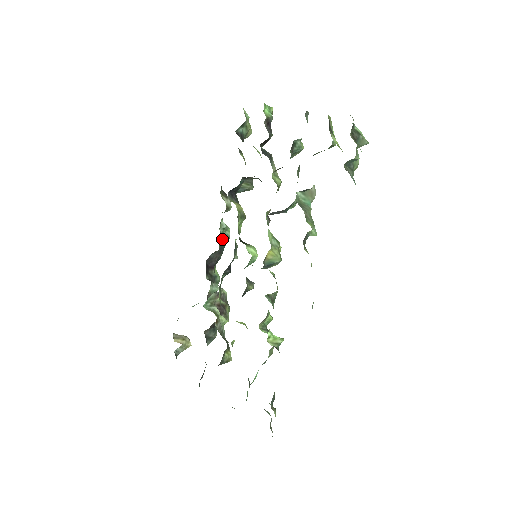
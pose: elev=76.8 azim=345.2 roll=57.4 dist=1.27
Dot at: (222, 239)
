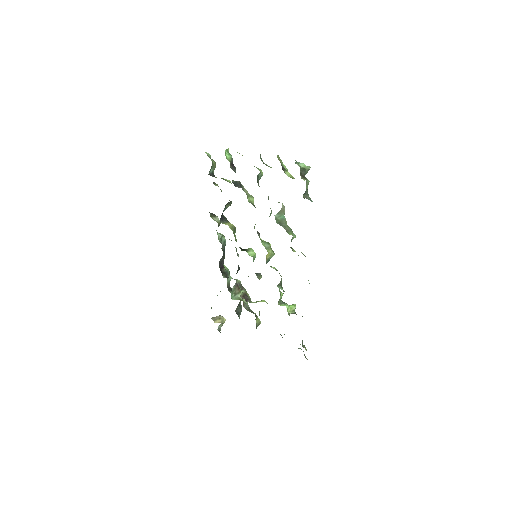
Dot at: (222, 245)
